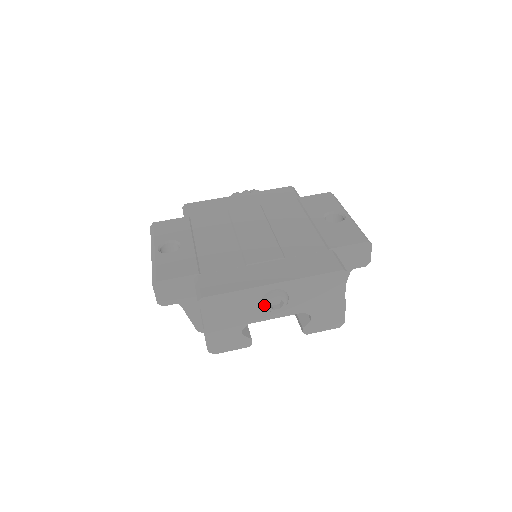
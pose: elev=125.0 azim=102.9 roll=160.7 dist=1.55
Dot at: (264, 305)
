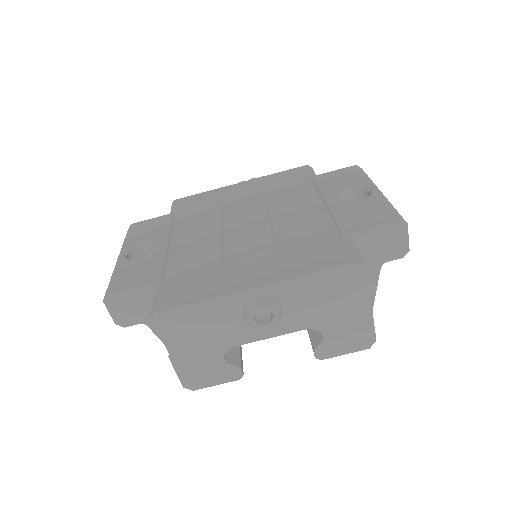
Dot at: (246, 320)
